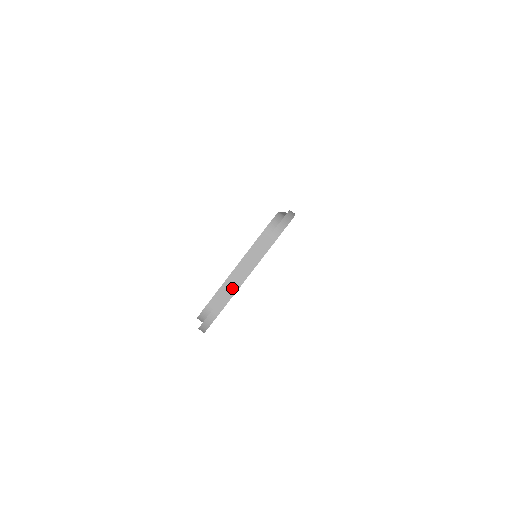
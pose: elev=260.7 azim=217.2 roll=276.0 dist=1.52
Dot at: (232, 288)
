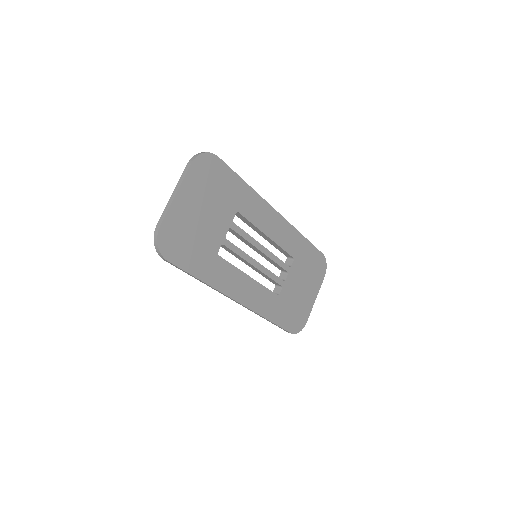
Dot at: (168, 204)
